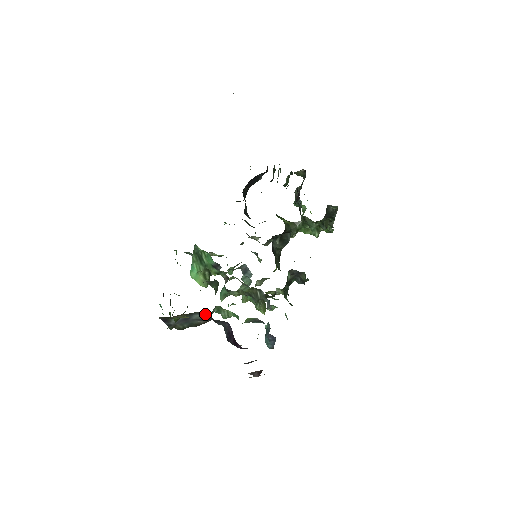
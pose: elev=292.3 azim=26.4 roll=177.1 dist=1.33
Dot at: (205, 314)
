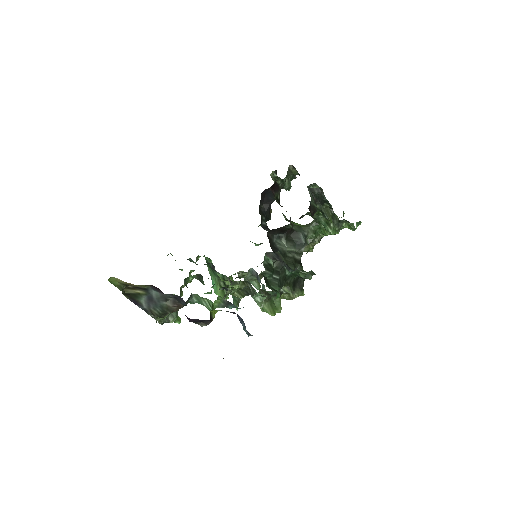
Dot at: (155, 287)
